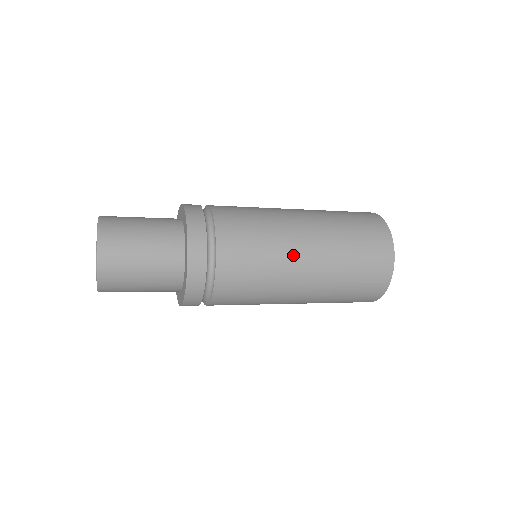
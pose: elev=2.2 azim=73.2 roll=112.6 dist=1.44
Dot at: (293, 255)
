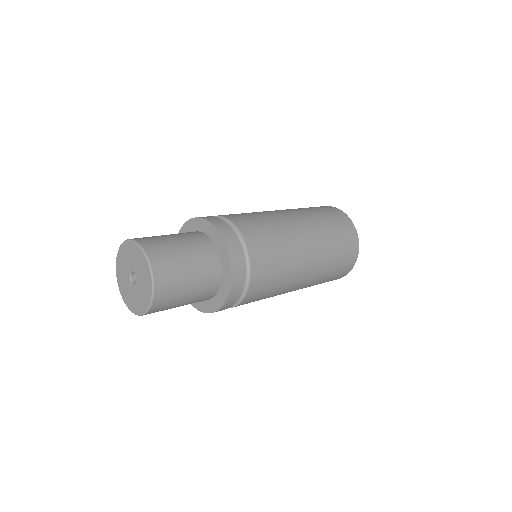
Dot at: (301, 253)
